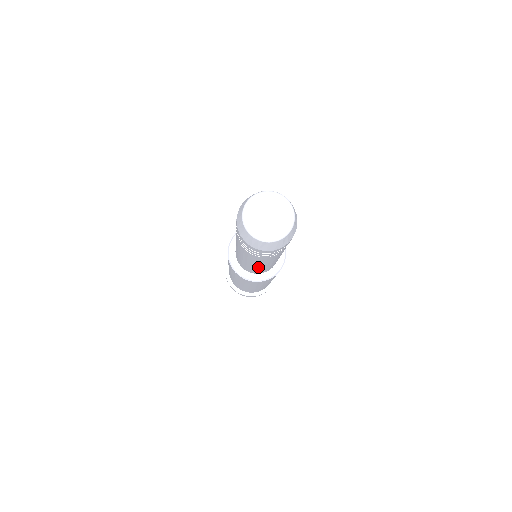
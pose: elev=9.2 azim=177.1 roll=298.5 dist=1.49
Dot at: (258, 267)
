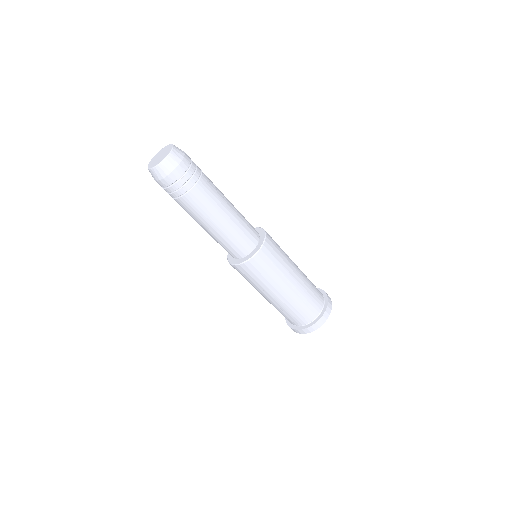
Dot at: (216, 232)
